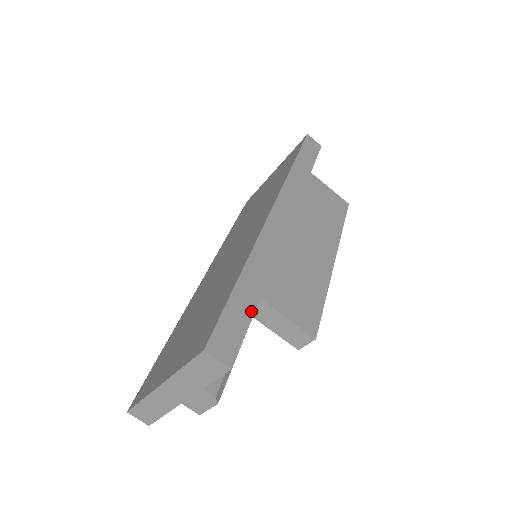
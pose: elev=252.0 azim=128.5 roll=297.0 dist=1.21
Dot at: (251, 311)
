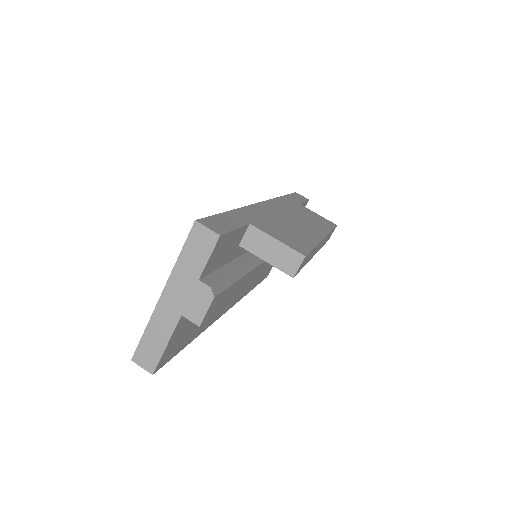
Dot at: (241, 224)
